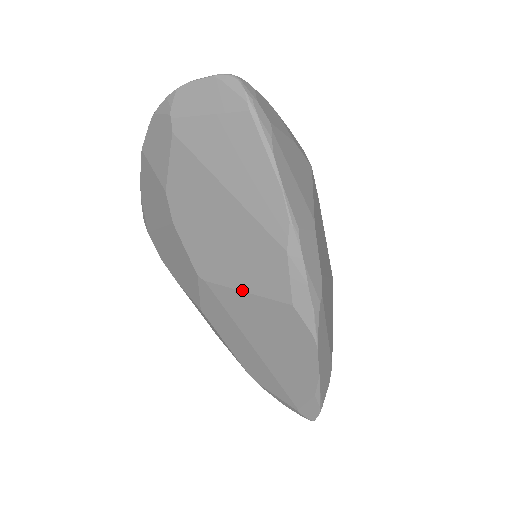
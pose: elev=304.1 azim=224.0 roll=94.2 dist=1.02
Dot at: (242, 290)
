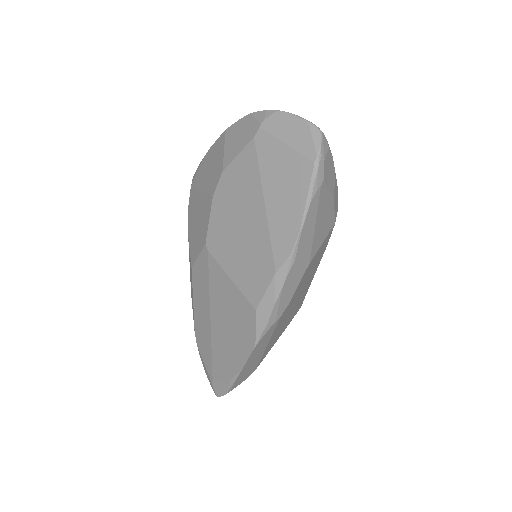
Dot at: (229, 275)
